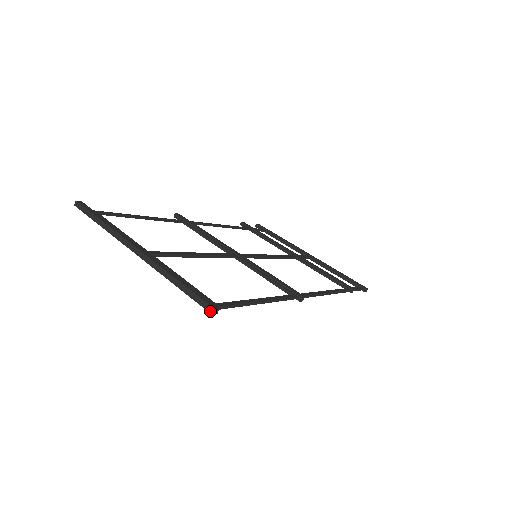
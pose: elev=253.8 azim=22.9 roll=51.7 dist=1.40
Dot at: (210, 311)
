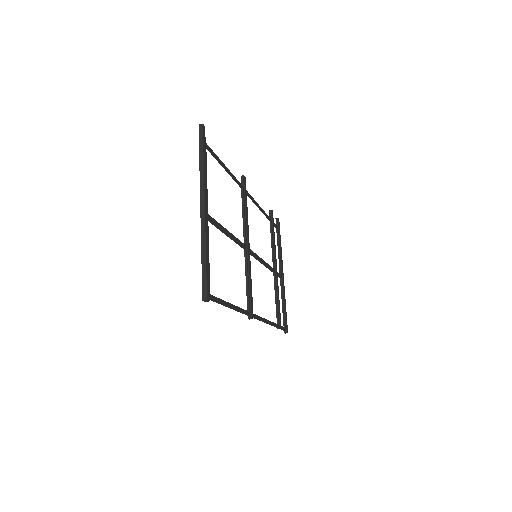
Dot at: (204, 298)
